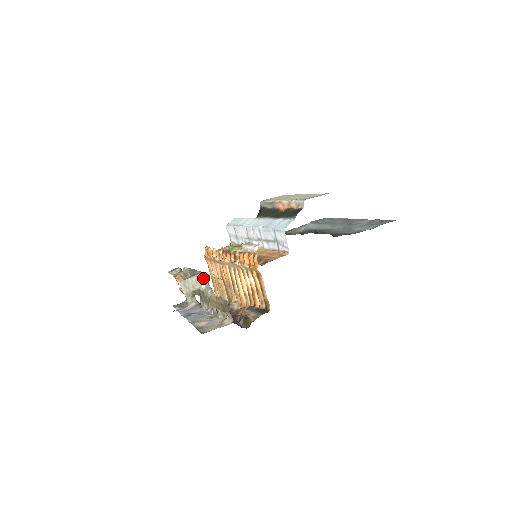
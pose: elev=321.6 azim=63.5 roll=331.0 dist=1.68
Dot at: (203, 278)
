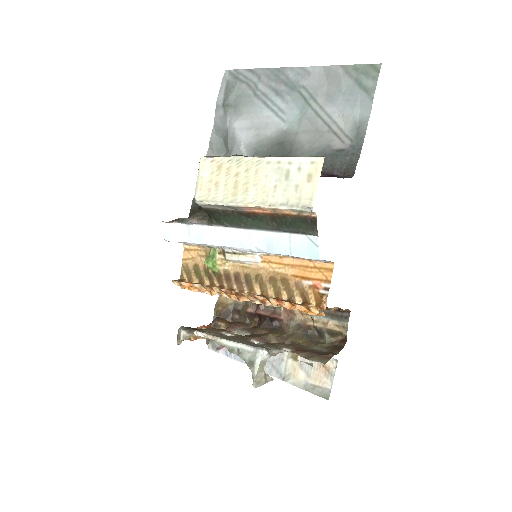
Dot at: (265, 358)
